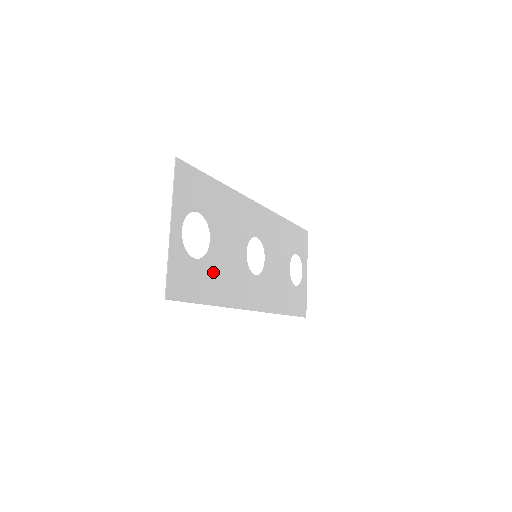
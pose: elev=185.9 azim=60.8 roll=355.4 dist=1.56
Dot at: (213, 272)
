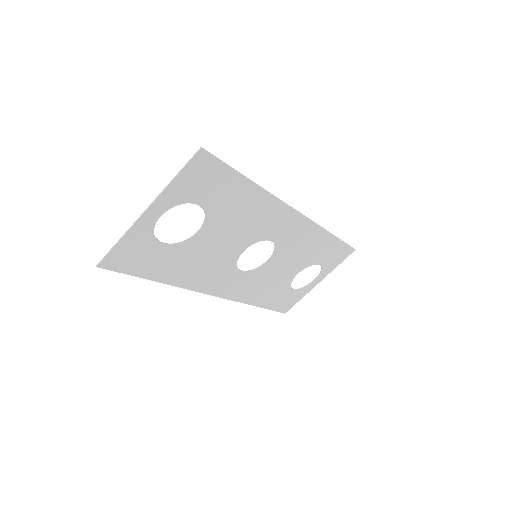
Dot at: (181, 258)
